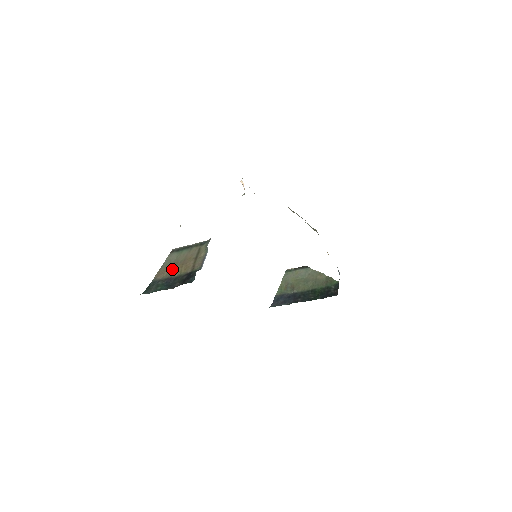
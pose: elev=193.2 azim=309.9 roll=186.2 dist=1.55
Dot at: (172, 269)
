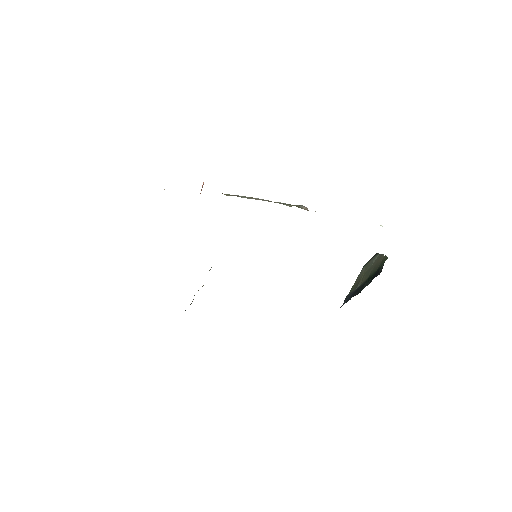
Dot at: occluded
